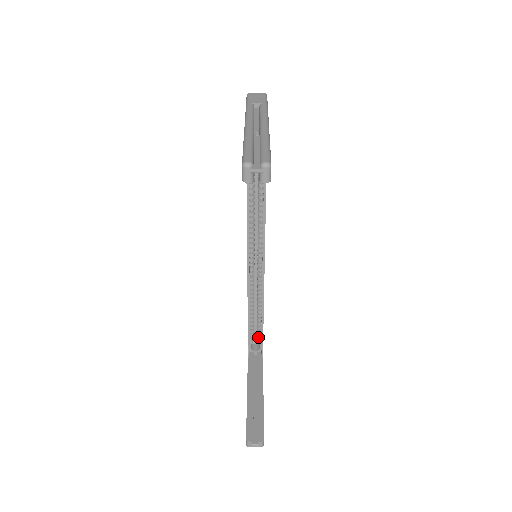
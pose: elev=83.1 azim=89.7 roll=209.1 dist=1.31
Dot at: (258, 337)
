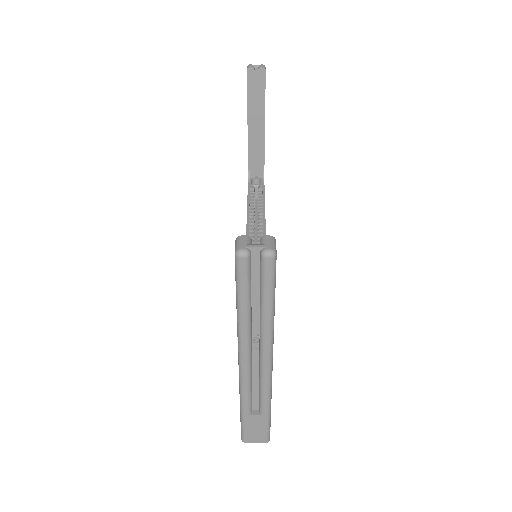
Dot at: occluded
